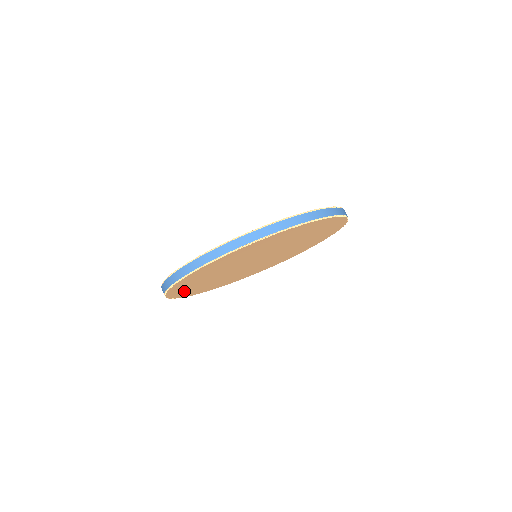
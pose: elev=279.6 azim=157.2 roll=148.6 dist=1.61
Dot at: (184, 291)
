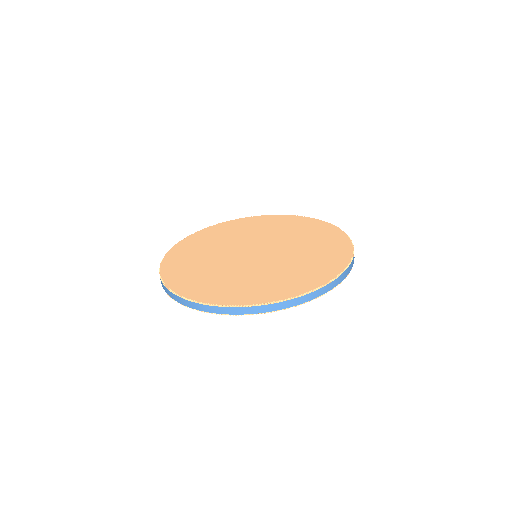
Dot at: occluded
